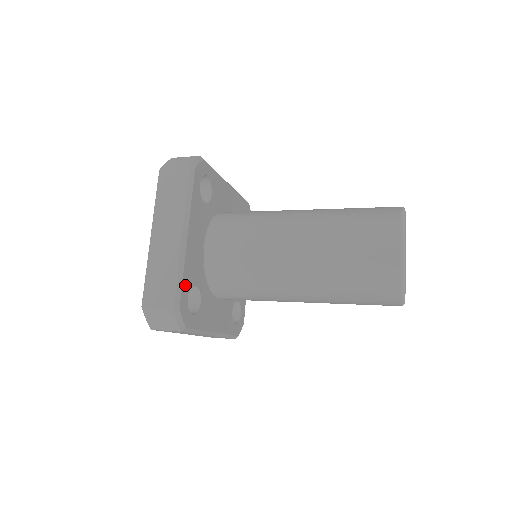
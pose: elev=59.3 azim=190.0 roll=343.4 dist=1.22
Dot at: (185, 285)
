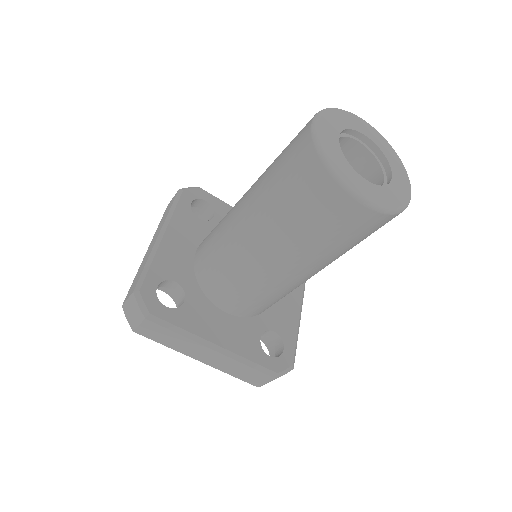
Dot at: (154, 274)
